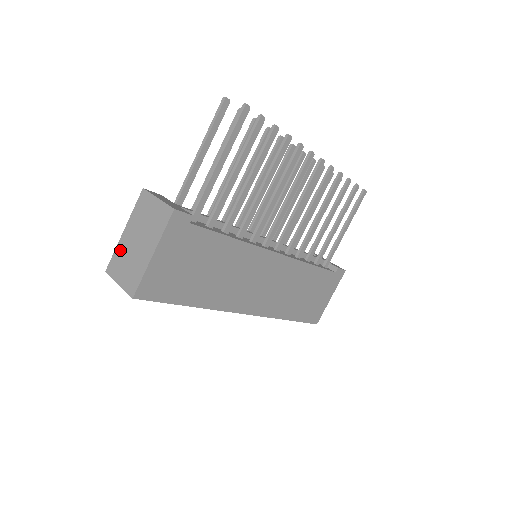
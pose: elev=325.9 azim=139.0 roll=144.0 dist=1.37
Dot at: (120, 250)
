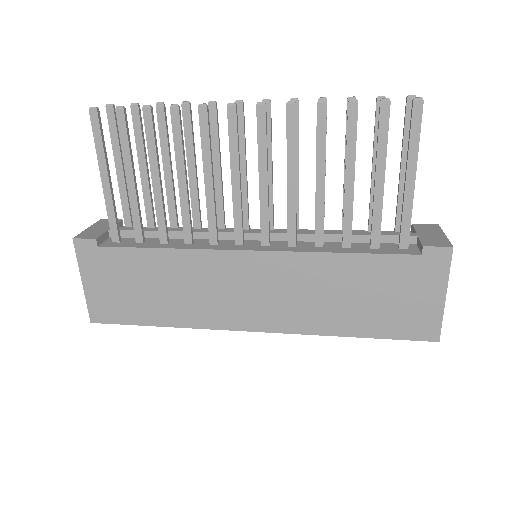
Dot at: occluded
